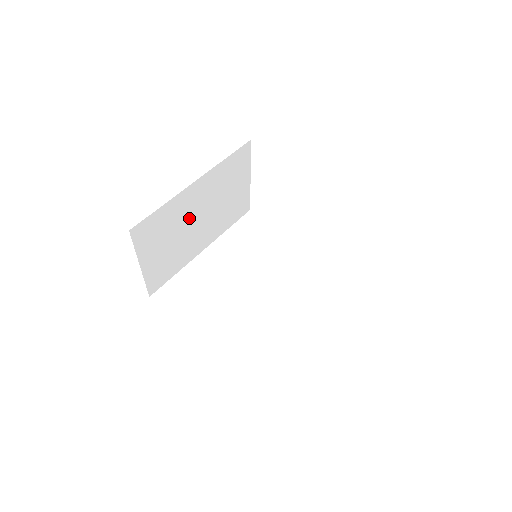
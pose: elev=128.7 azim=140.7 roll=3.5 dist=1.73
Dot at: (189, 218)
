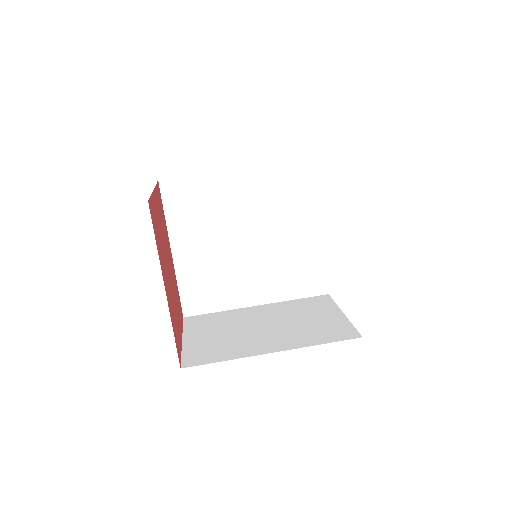
Dot at: occluded
